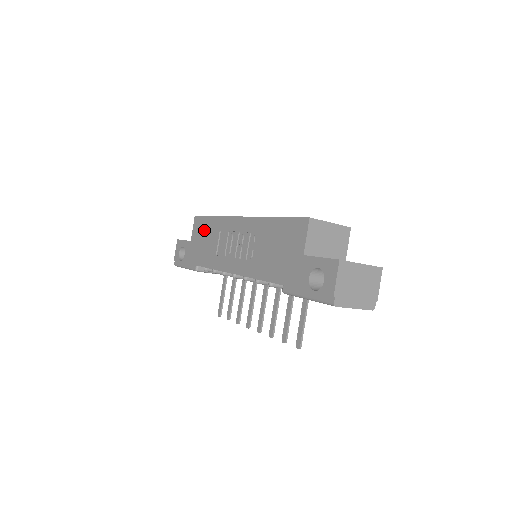
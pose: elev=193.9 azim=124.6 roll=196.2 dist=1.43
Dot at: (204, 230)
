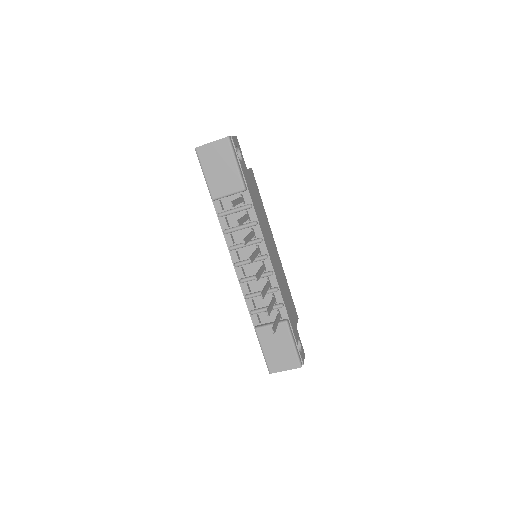
Dot at: occluded
